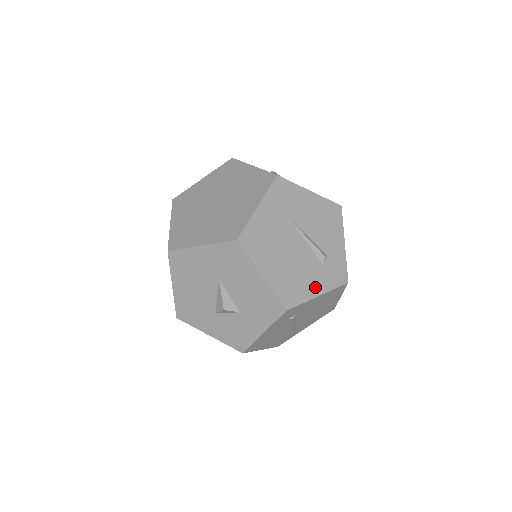
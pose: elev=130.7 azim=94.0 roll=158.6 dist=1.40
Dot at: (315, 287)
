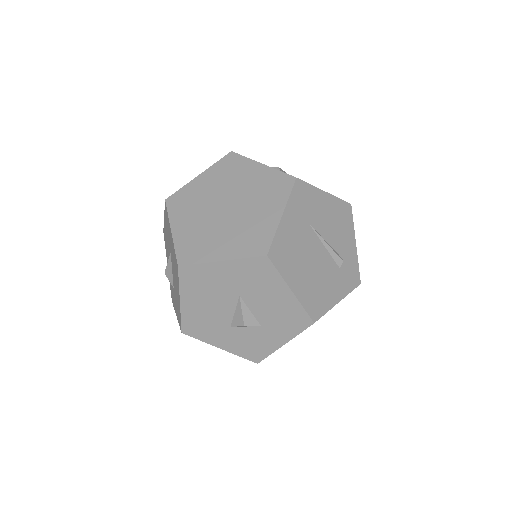
Dot at: (335, 294)
